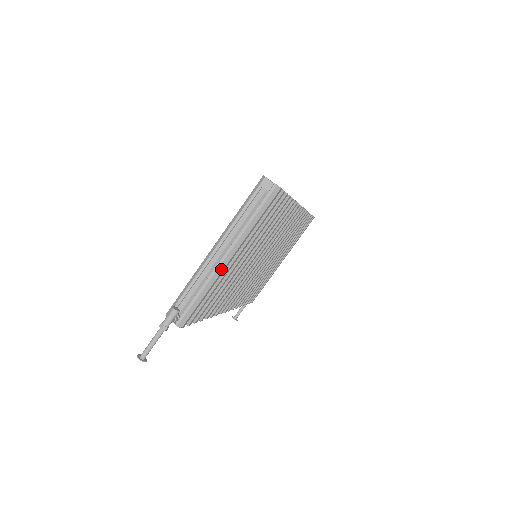
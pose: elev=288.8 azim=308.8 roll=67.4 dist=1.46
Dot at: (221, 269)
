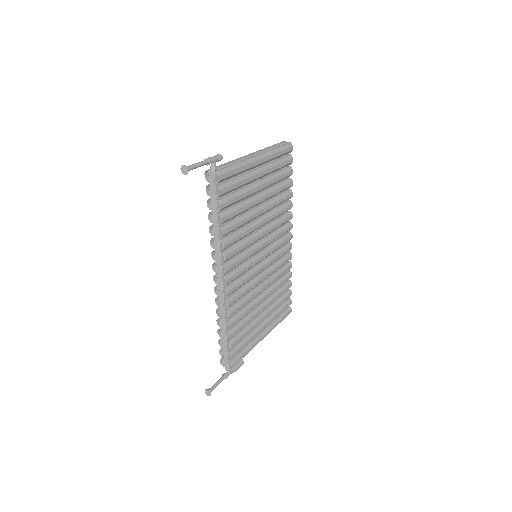
Dot at: (254, 160)
